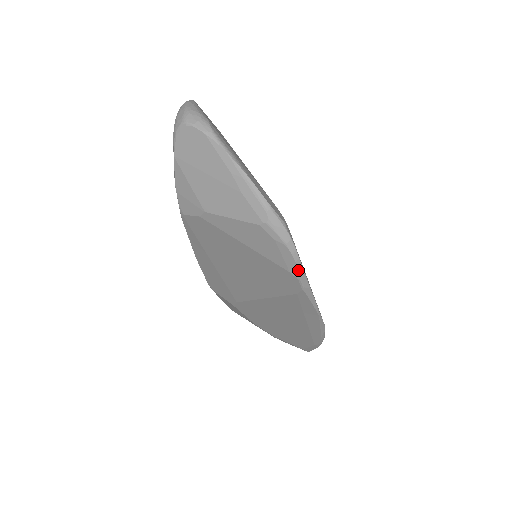
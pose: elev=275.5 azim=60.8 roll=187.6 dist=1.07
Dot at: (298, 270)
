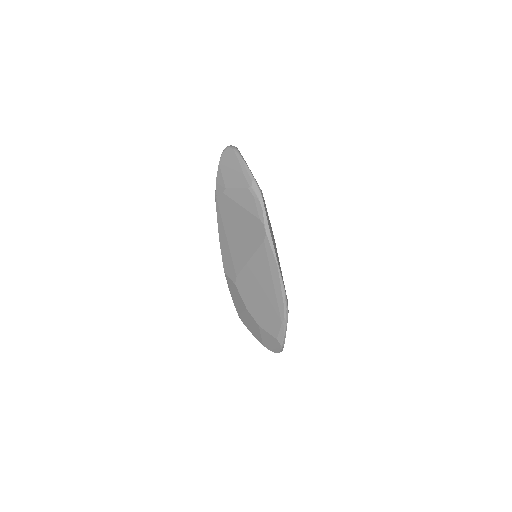
Dot at: (264, 217)
